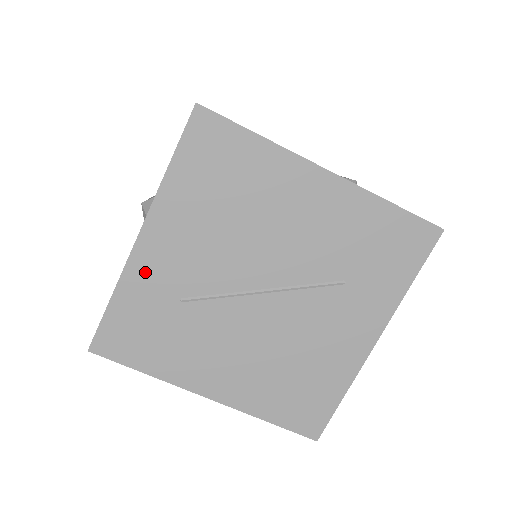
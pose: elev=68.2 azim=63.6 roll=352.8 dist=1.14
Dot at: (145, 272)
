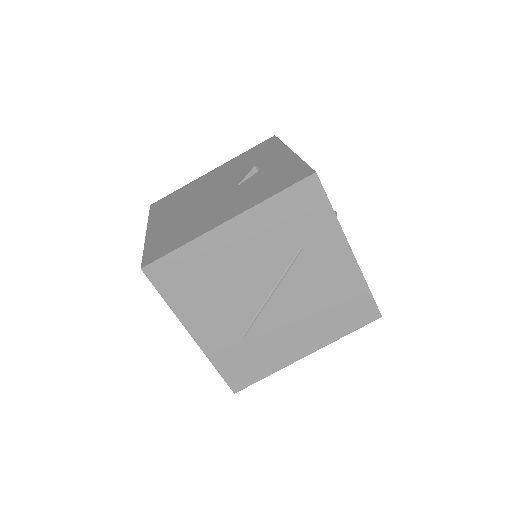
Dot at: (214, 345)
